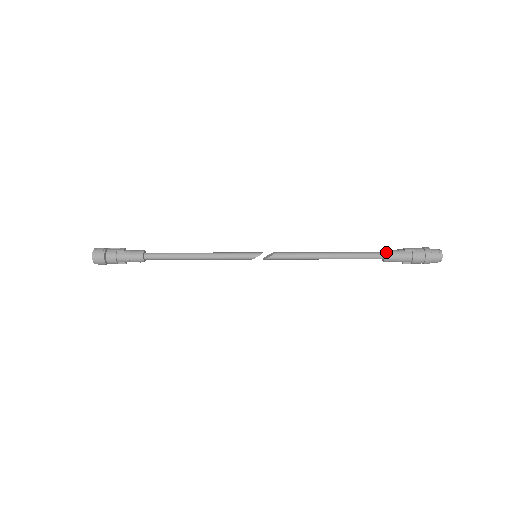
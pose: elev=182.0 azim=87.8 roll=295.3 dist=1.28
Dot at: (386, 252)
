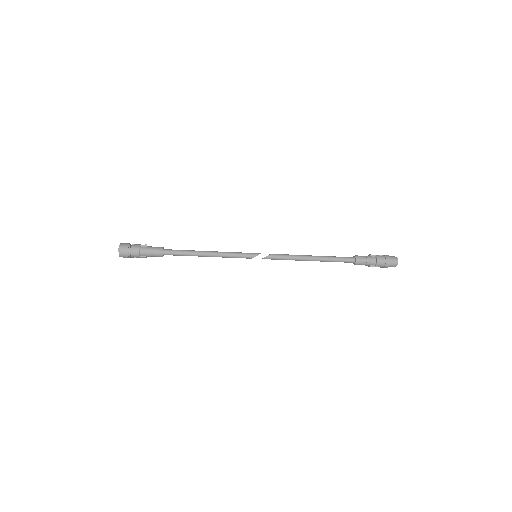
Dot at: (356, 256)
